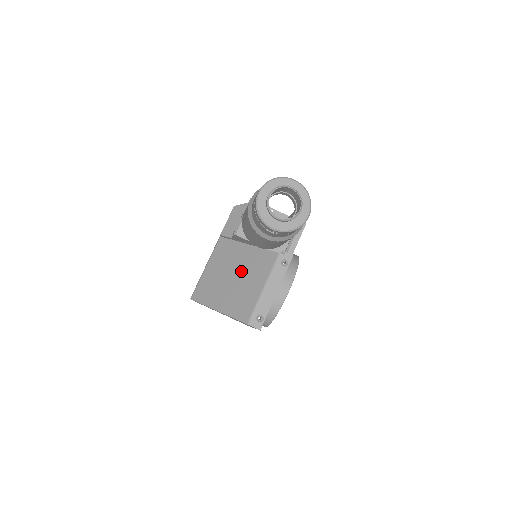
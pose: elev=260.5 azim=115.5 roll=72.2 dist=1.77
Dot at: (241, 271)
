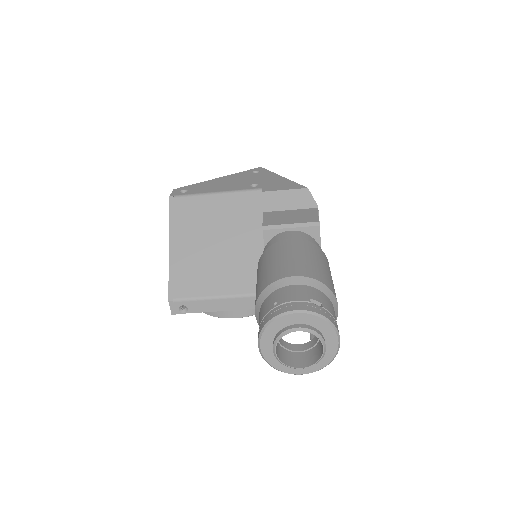
Dot at: (228, 251)
